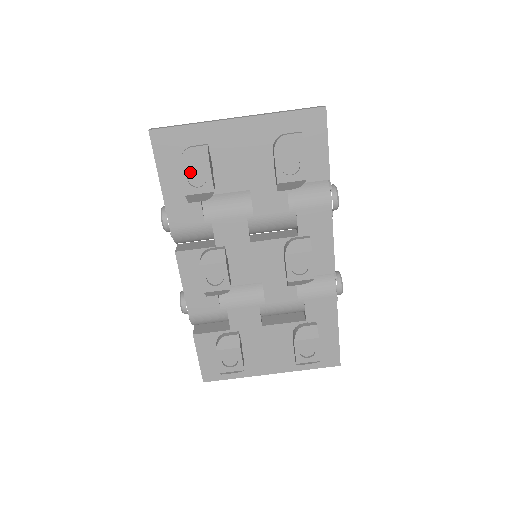
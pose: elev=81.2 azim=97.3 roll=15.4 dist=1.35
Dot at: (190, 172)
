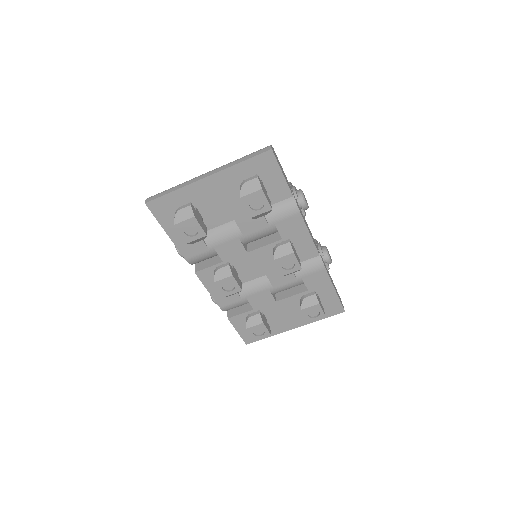
Dot at: (185, 227)
